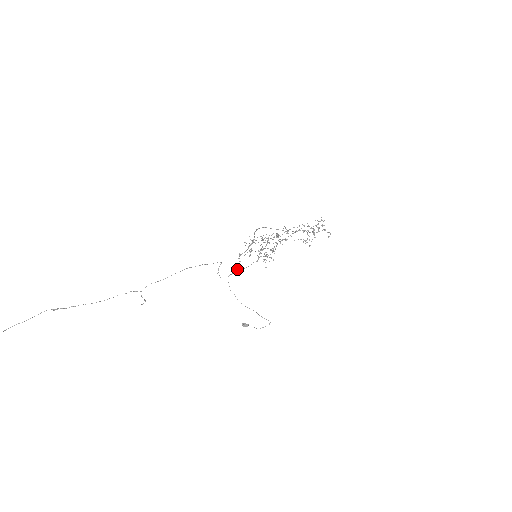
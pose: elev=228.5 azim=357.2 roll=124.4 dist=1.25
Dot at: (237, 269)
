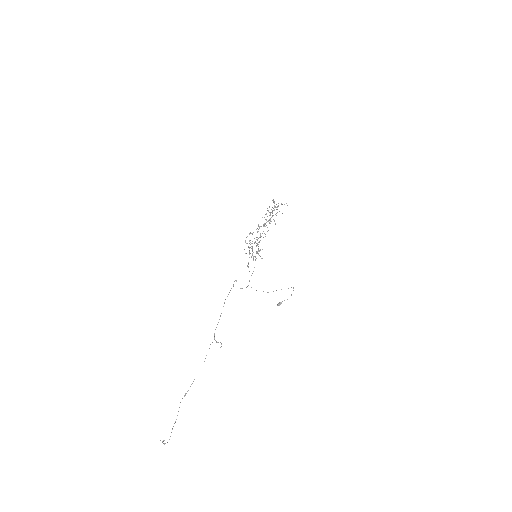
Dot at: occluded
